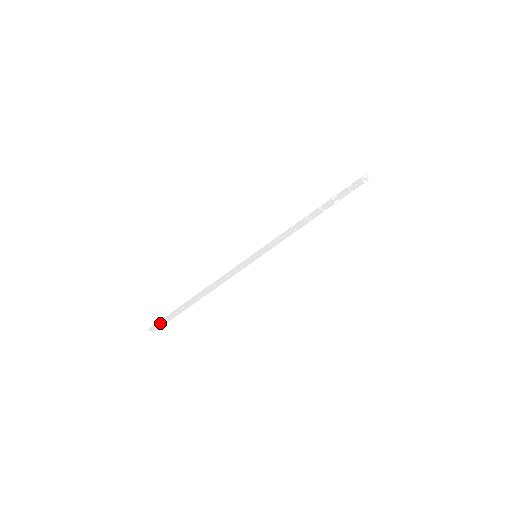
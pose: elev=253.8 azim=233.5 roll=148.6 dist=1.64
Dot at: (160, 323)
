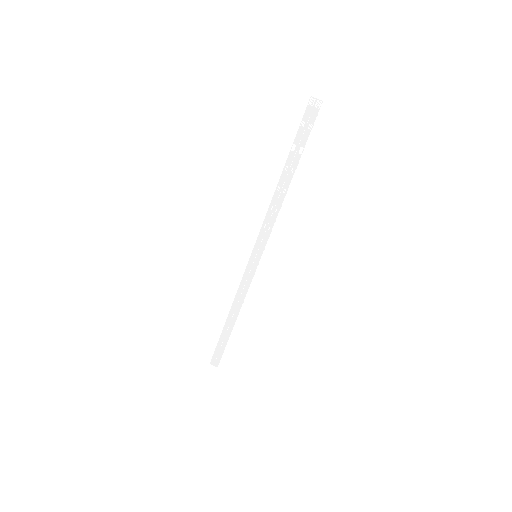
Dot at: (217, 355)
